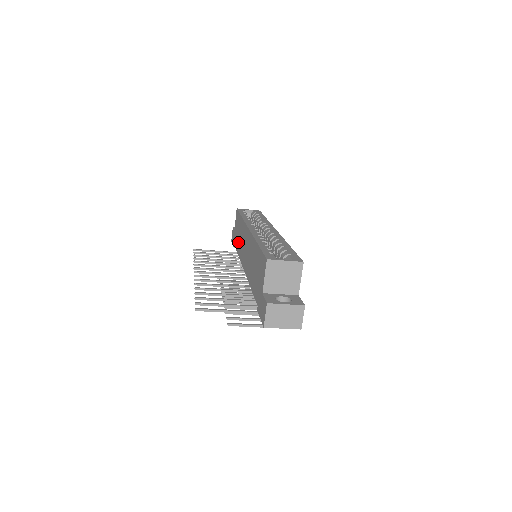
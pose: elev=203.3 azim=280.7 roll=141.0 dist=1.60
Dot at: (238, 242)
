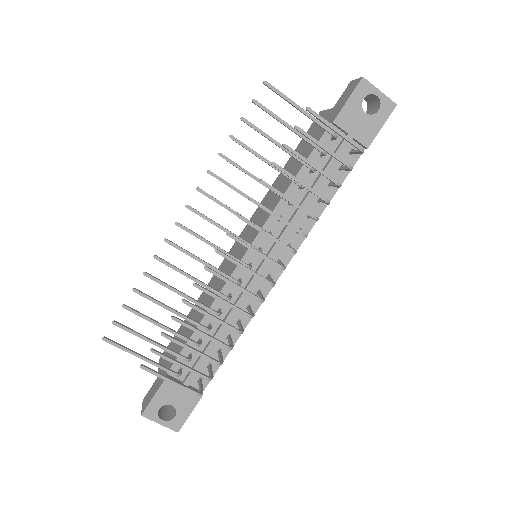
Dot at: (195, 320)
